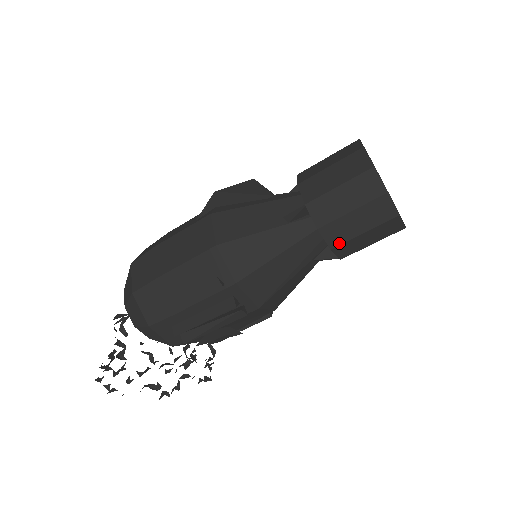
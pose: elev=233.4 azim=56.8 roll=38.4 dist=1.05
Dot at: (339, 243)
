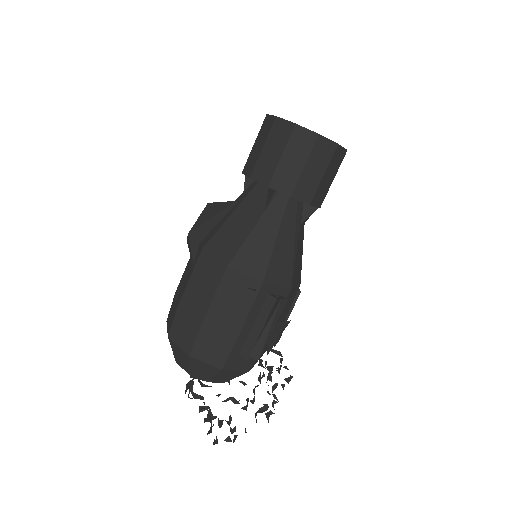
Dot at: (312, 196)
